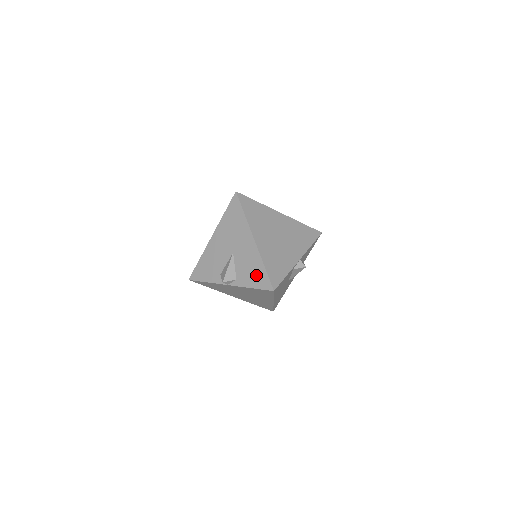
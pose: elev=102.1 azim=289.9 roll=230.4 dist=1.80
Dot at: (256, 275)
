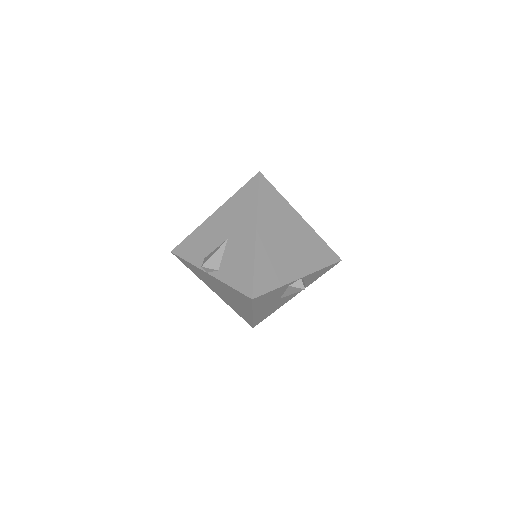
Dot at: (241, 273)
